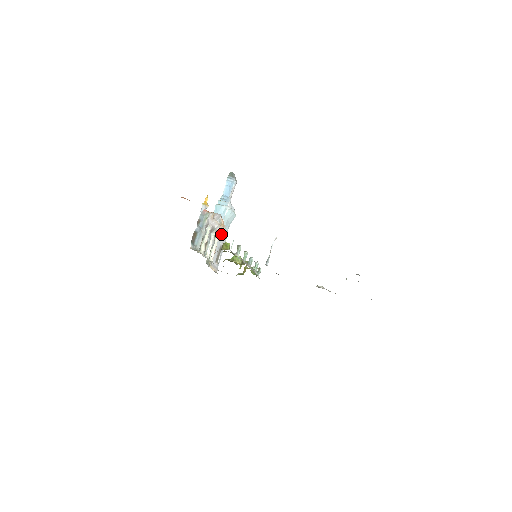
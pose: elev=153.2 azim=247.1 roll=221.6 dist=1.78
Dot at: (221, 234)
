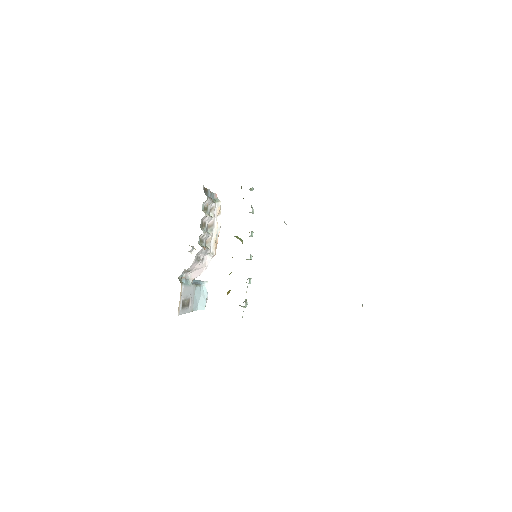
Dot at: (207, 261)
